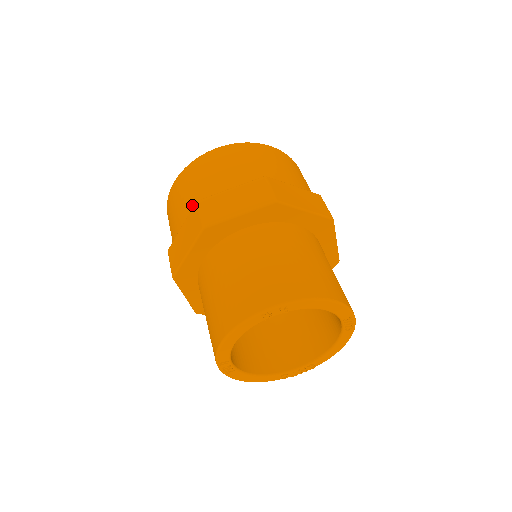
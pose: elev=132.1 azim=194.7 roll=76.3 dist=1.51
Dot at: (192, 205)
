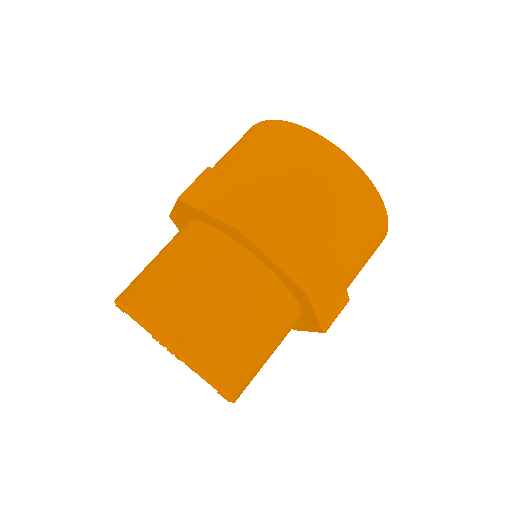
Dot at: (267, 181)
